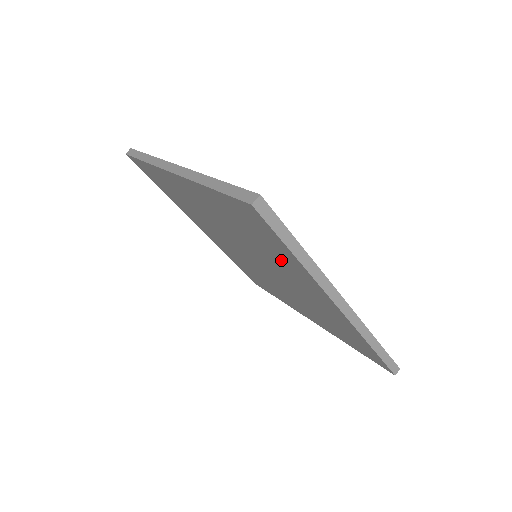
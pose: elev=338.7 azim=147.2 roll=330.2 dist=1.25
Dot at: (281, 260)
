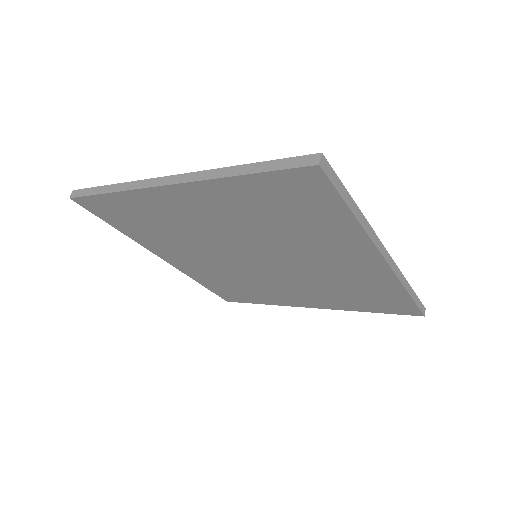
Dot at: (318, 234)
